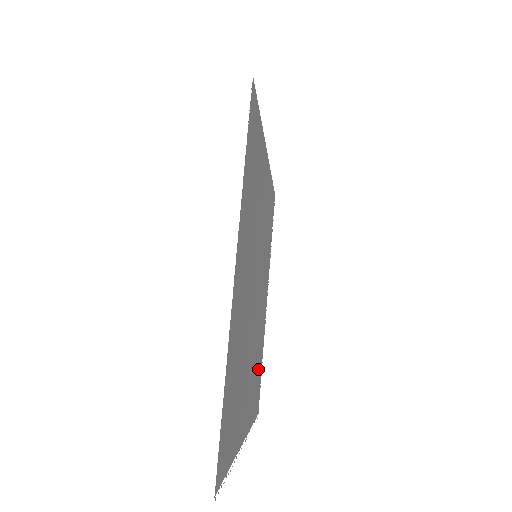
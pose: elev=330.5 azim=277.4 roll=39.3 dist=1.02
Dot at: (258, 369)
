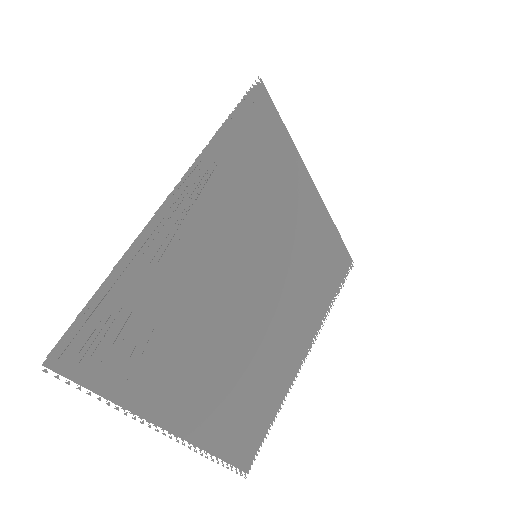
Dot at: (254, 408)
